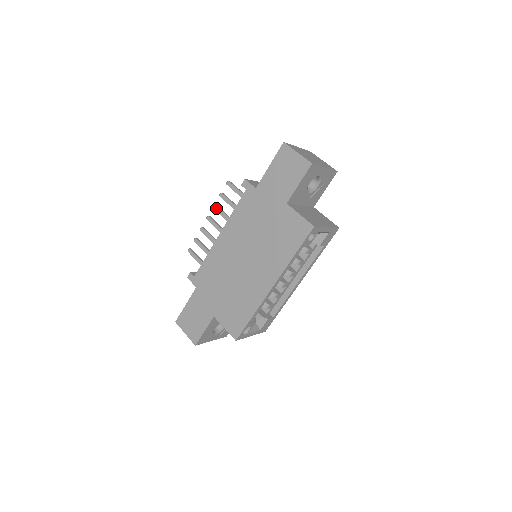
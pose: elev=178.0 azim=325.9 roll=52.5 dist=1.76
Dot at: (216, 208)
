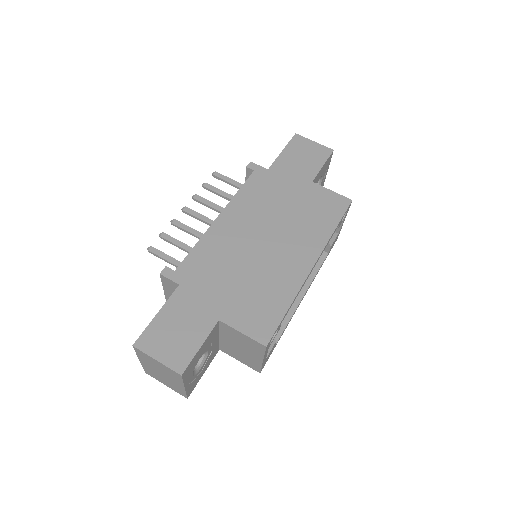
Dot at: (199, 198)
